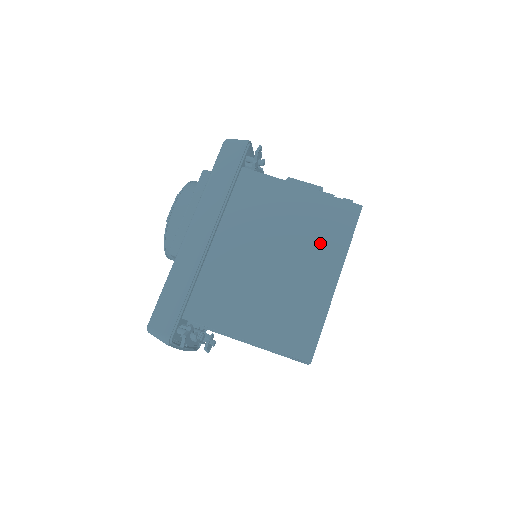
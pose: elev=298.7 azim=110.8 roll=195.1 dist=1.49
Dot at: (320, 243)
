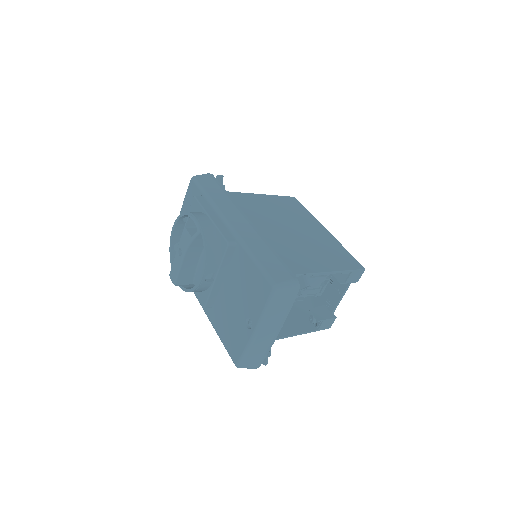
Dot at: (299, 216)
